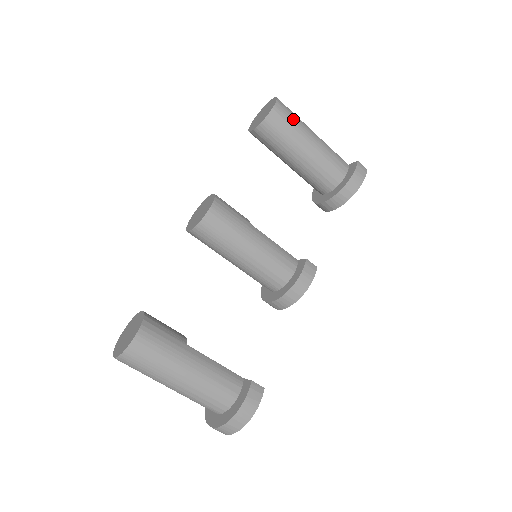
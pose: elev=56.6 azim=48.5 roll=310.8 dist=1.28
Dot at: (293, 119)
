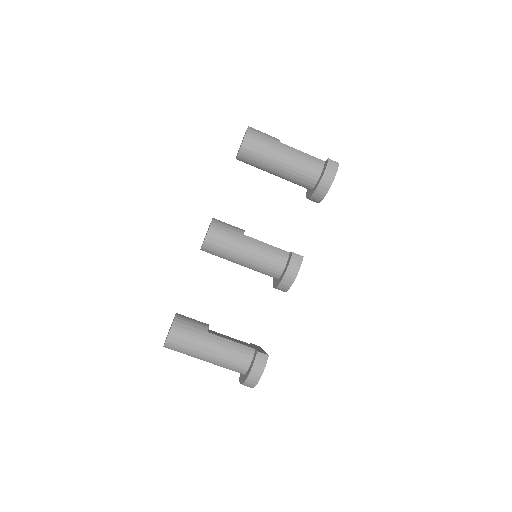
Dot at: (263, 142)
